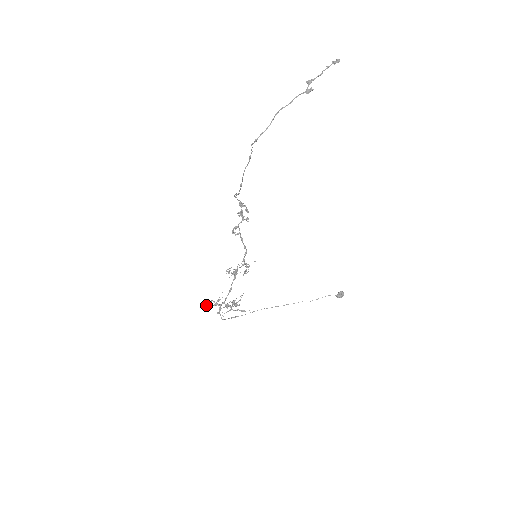
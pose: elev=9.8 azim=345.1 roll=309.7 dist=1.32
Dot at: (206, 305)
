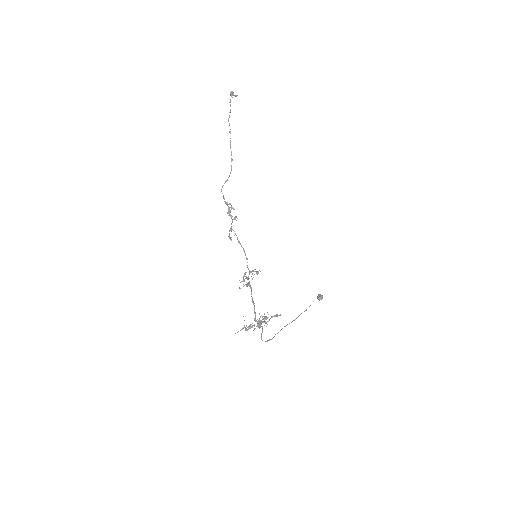
Dot at: occluded
